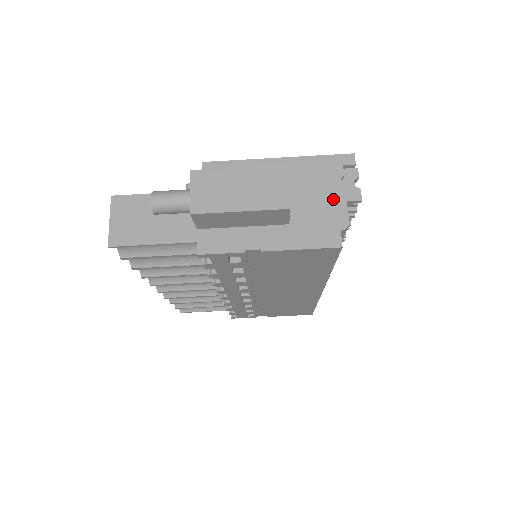
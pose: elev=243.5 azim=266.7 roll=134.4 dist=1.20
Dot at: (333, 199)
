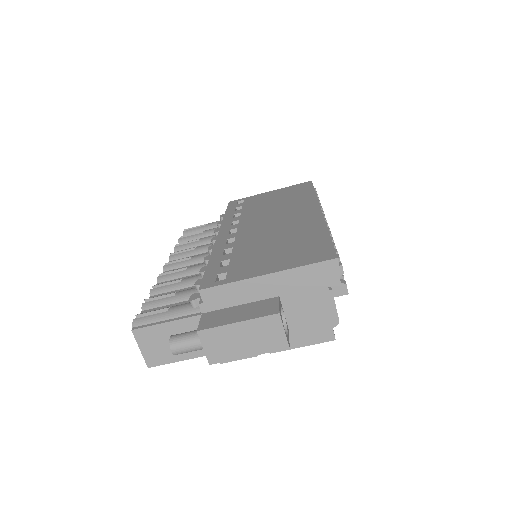
Dot at: (323, 303)
